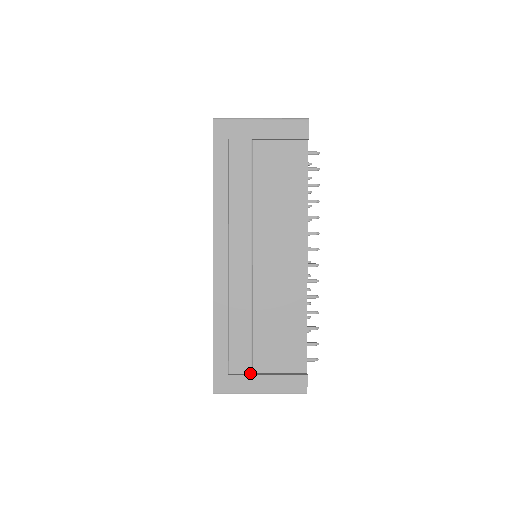
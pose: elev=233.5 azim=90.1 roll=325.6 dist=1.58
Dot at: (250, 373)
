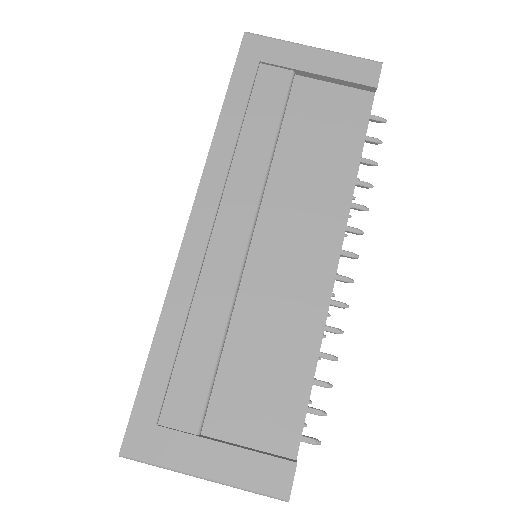
Dot at: (195, 433)
